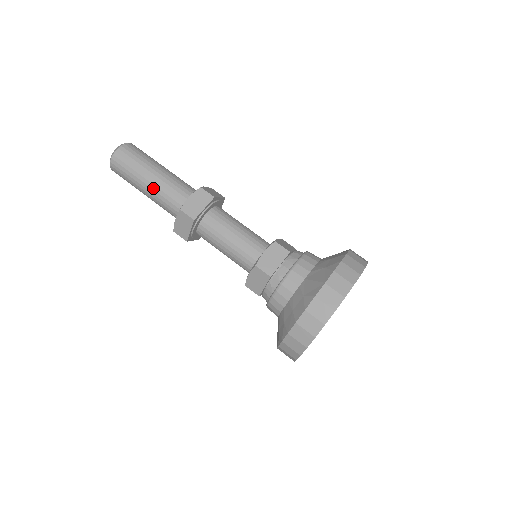
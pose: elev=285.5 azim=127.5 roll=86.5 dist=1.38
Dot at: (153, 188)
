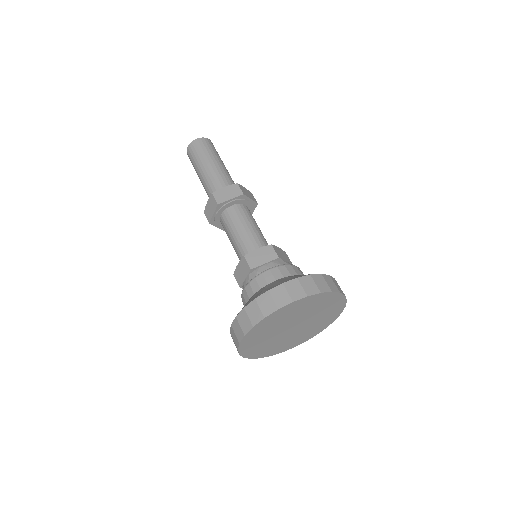
Dot at: (205, 174)
